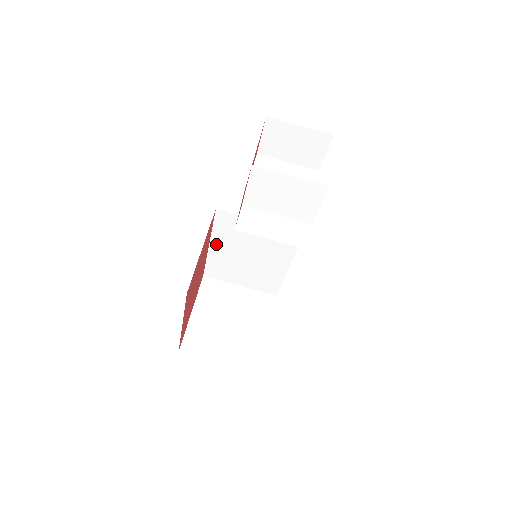
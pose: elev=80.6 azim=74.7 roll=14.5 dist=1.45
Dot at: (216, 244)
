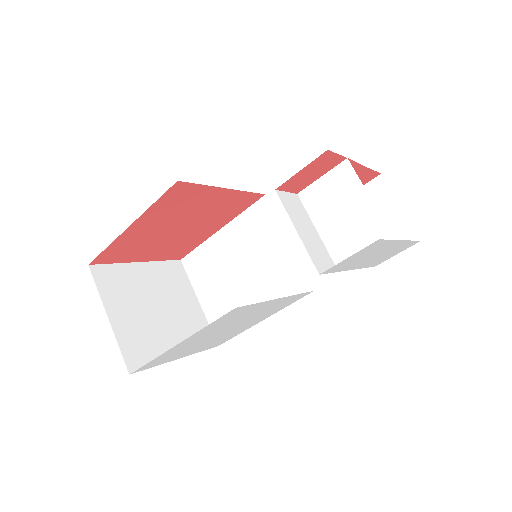
Dot at: (227, 233)
